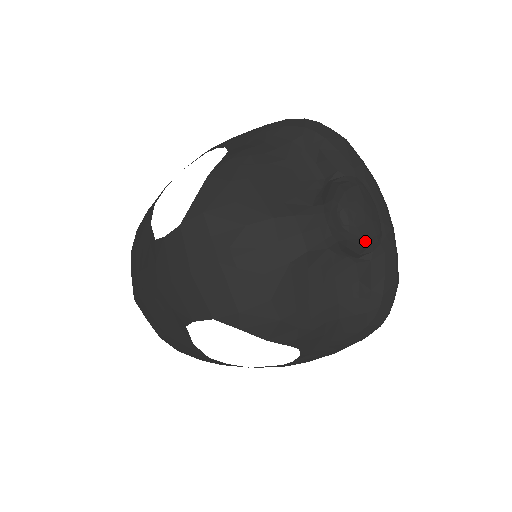
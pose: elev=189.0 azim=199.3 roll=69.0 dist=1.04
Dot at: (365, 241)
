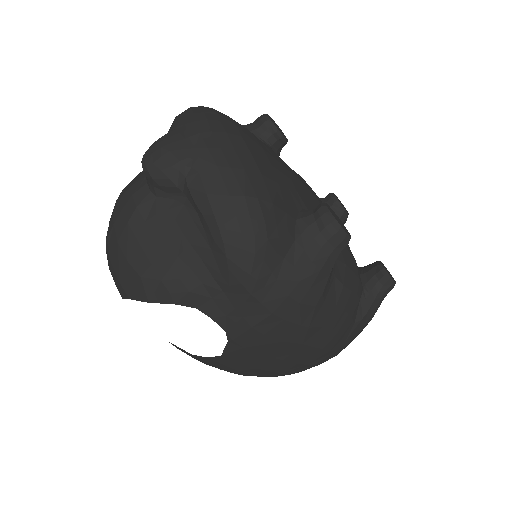
Dot at: (168, 172)
